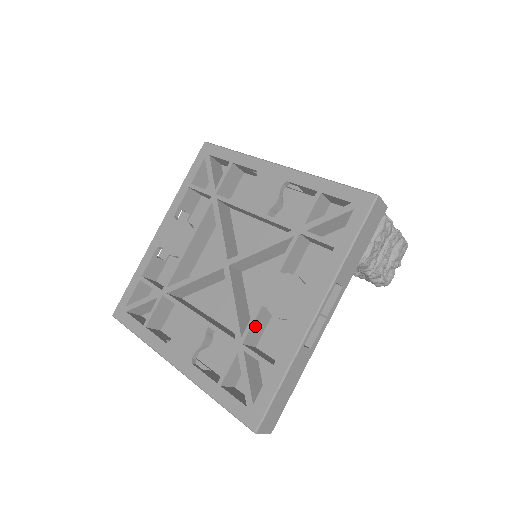
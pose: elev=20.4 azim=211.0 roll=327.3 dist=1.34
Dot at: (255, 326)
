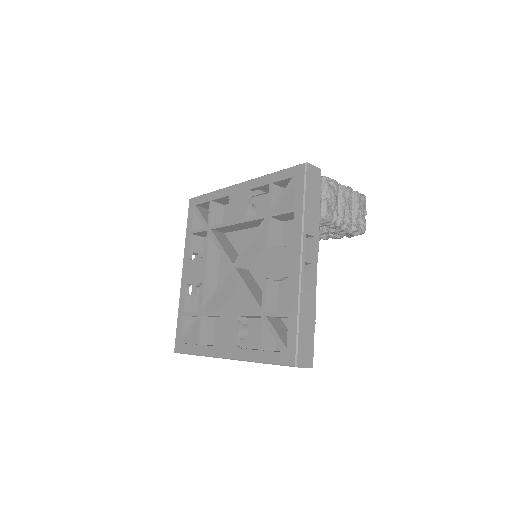
Dot at: (268, 296)
